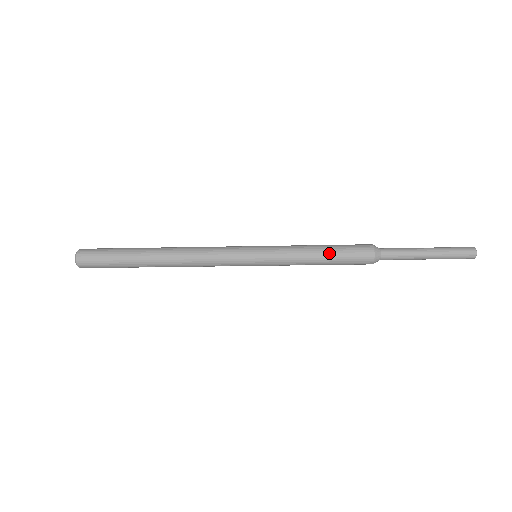
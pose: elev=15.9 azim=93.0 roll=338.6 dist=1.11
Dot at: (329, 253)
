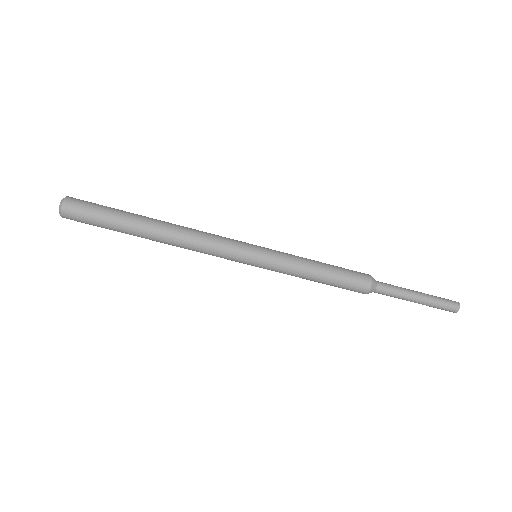
Dot at: occluded
